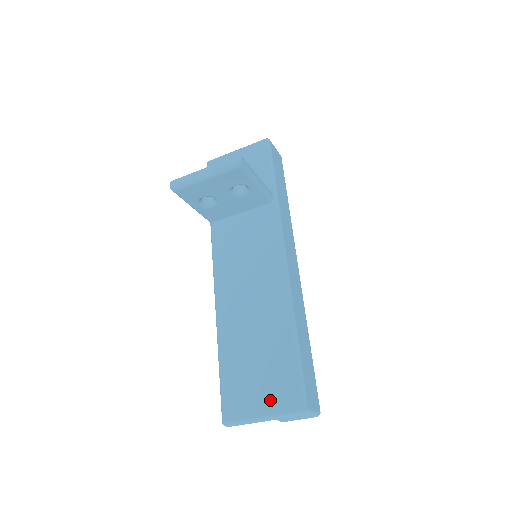
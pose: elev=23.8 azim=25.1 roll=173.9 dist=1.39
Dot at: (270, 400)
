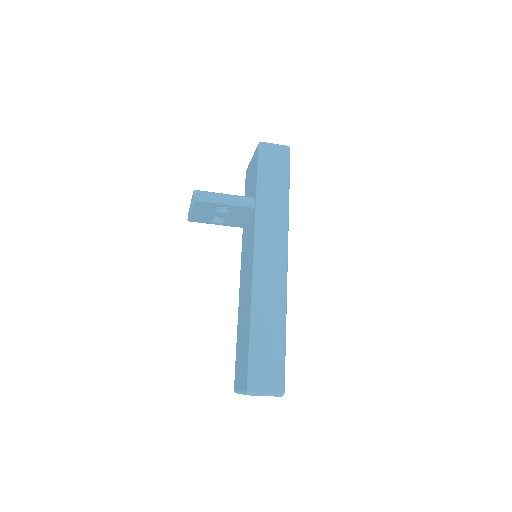
Dot at: (242, 380)
